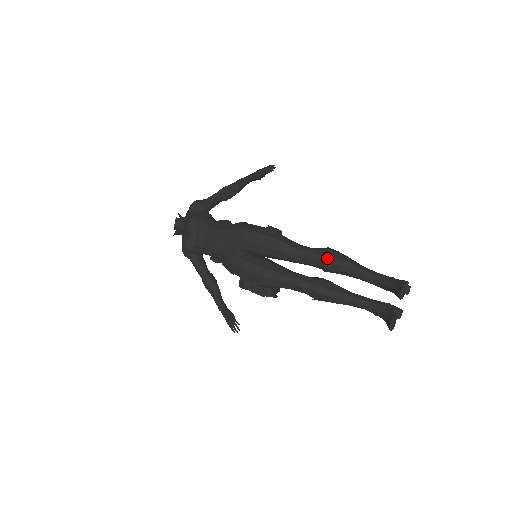
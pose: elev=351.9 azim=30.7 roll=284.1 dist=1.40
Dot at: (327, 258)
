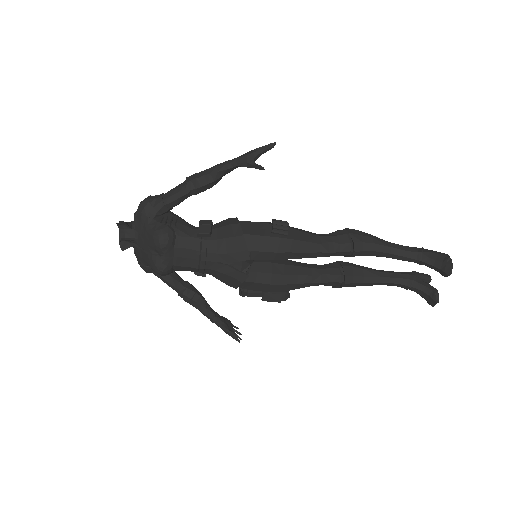
Dot at: (355, 246)
